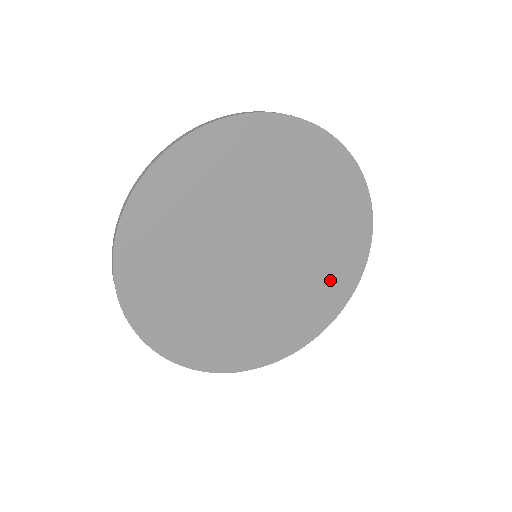
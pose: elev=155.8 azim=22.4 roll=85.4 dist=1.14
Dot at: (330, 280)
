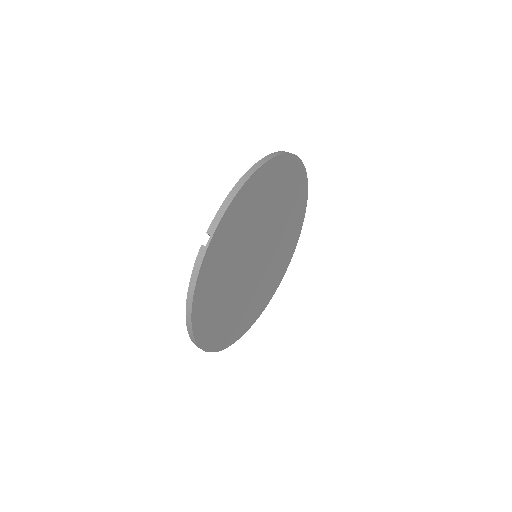
Dot at: (265, 292)
